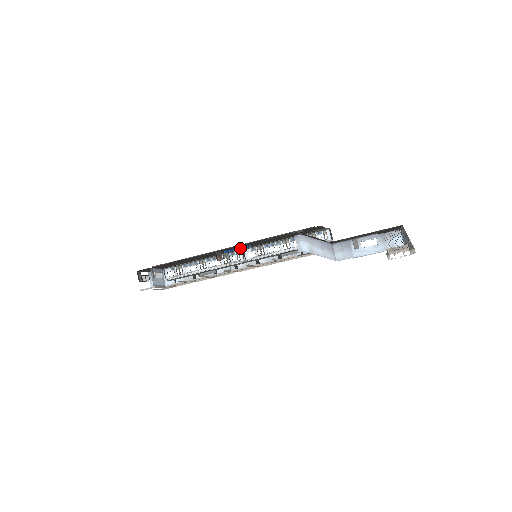
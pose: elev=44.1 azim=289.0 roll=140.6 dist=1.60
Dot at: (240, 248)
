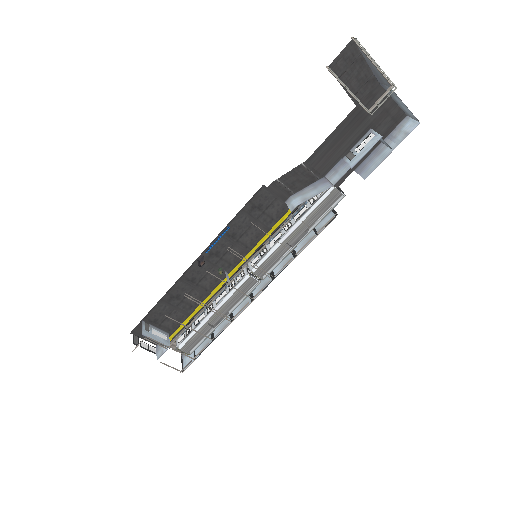
Dot at: (219, 237)
